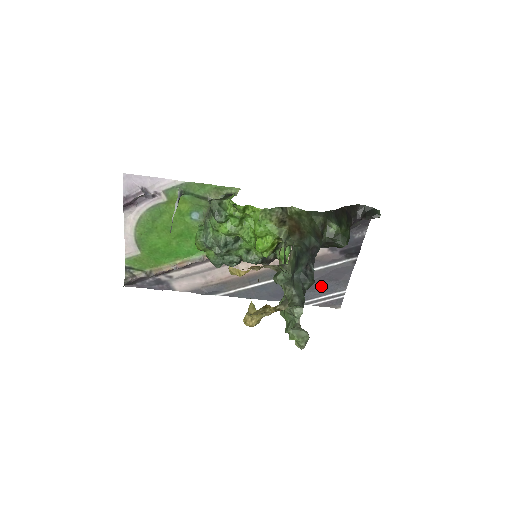
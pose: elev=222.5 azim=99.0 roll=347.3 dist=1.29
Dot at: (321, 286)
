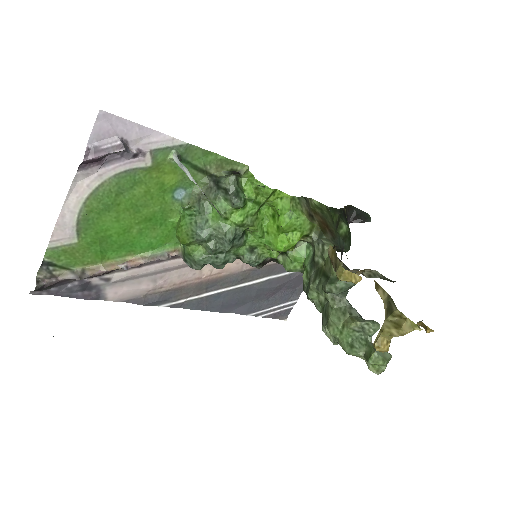
Dot at: (277, 295)
